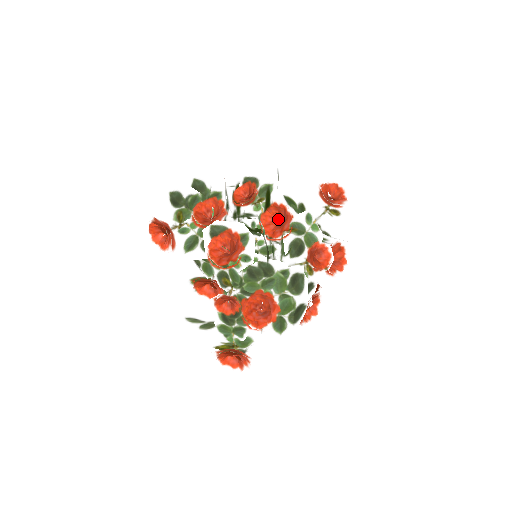
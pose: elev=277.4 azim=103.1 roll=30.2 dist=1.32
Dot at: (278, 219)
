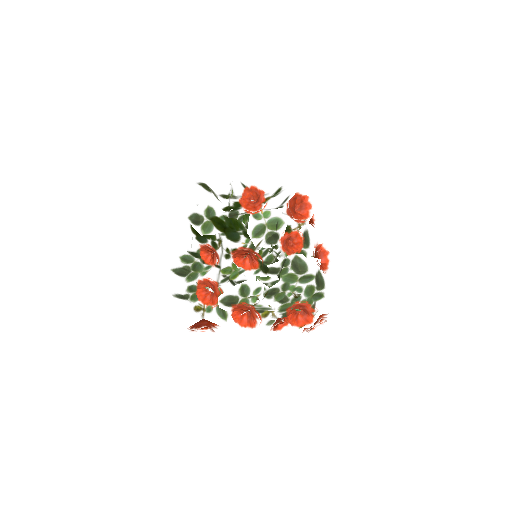
Dot at: occluded
